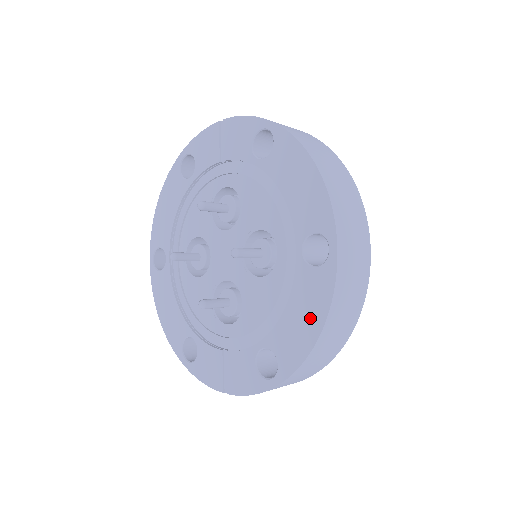
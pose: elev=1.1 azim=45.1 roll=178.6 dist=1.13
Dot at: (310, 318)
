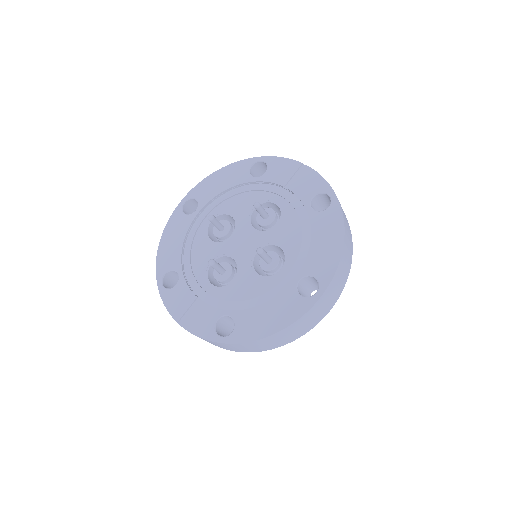
Dot at: (275, 320)
